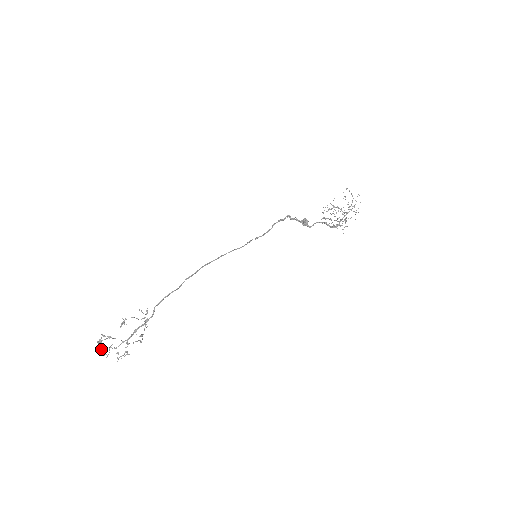
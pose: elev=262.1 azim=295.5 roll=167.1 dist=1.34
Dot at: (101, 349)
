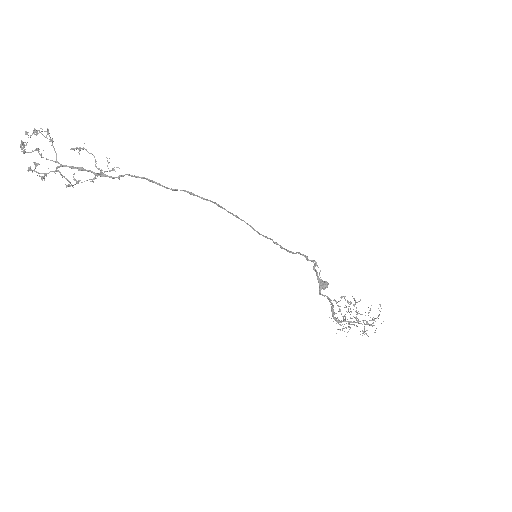
Dot at: occluded
